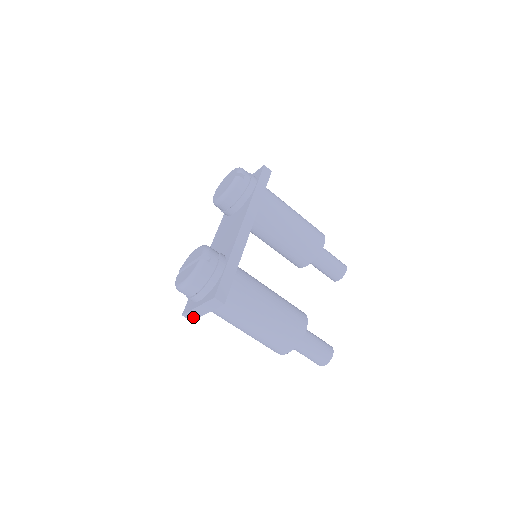
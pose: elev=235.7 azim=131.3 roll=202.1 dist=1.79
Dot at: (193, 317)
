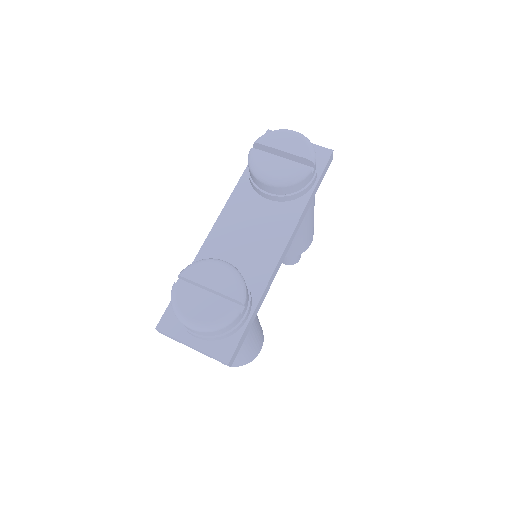
Dot at: (169, 336)
